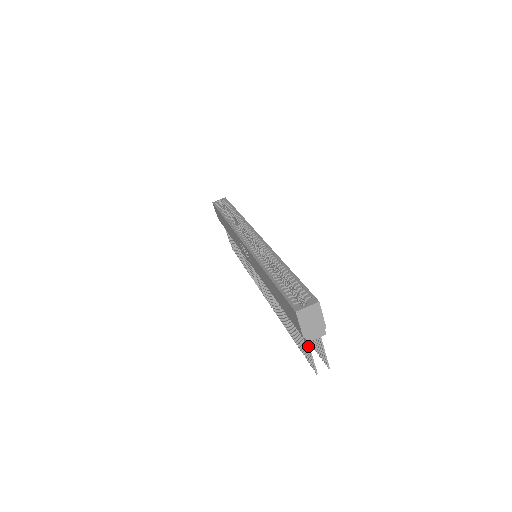
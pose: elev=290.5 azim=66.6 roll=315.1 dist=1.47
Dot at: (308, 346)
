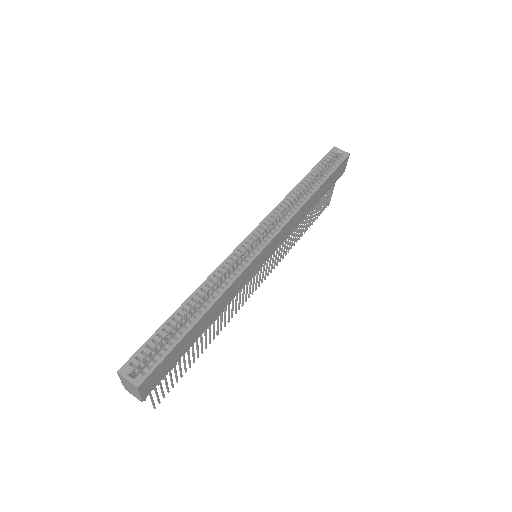
Dot at: occluded
